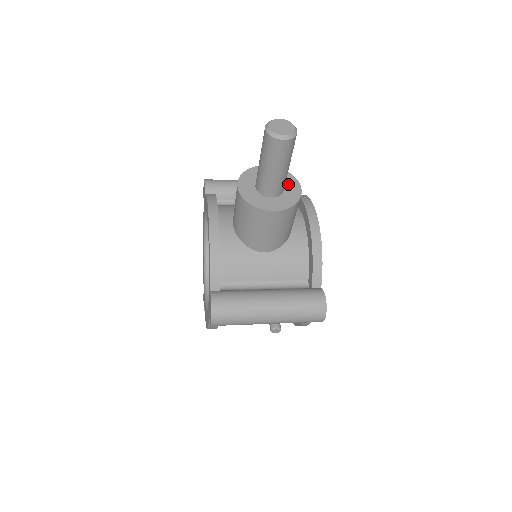
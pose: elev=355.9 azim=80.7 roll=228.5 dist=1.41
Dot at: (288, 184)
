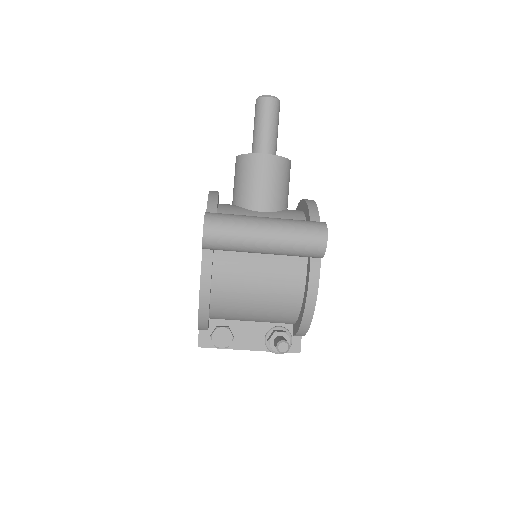
Dot at: occluded
